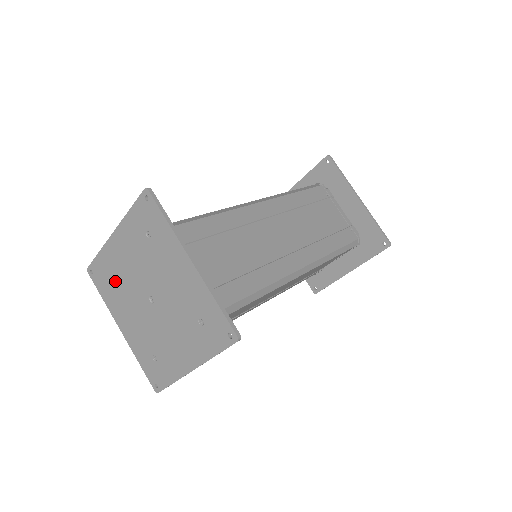
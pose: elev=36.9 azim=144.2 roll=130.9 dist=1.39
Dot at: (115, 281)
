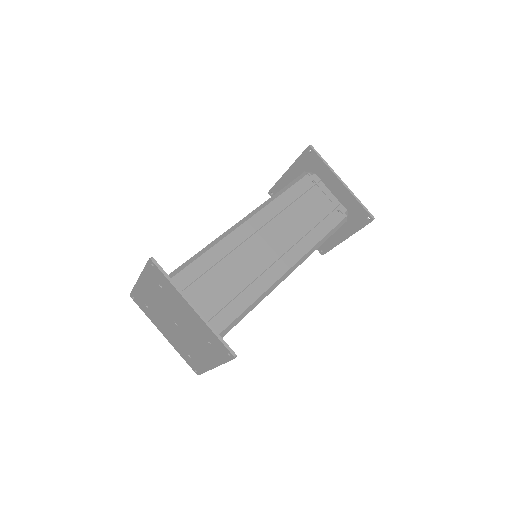
Dot at: (150, 307)
